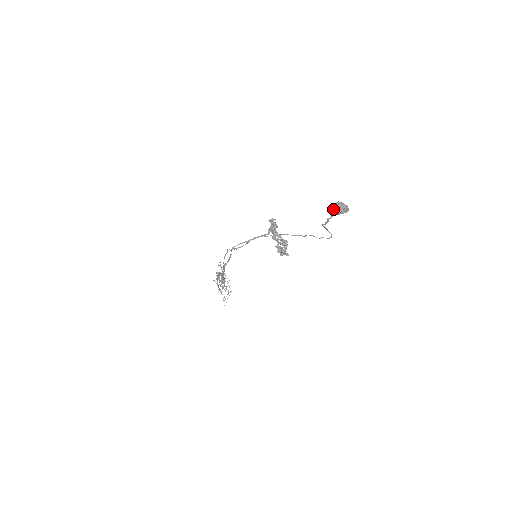
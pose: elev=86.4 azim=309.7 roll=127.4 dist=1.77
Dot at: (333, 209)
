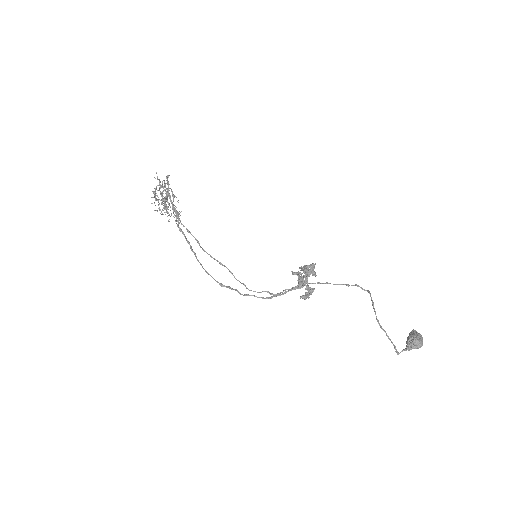
Dot at: occluded
